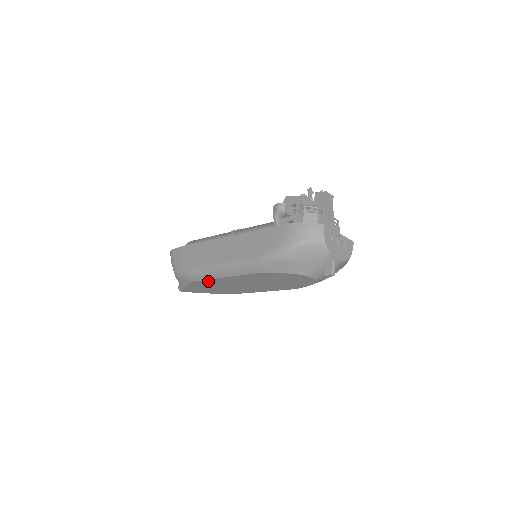
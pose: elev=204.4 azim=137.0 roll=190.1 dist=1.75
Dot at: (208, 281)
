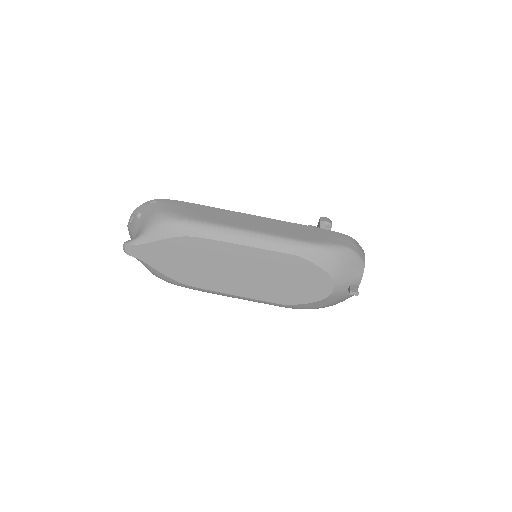
Dot at: (210, 244)
